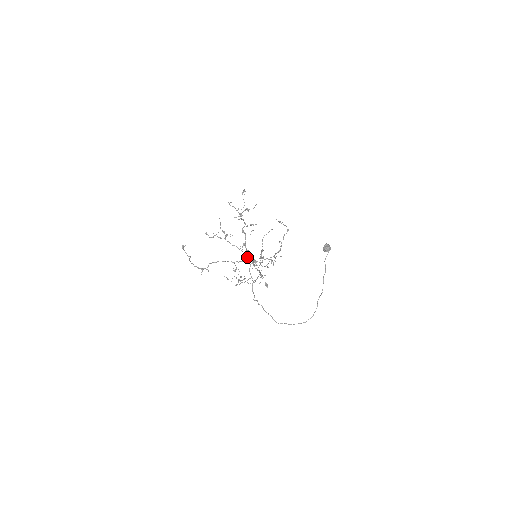
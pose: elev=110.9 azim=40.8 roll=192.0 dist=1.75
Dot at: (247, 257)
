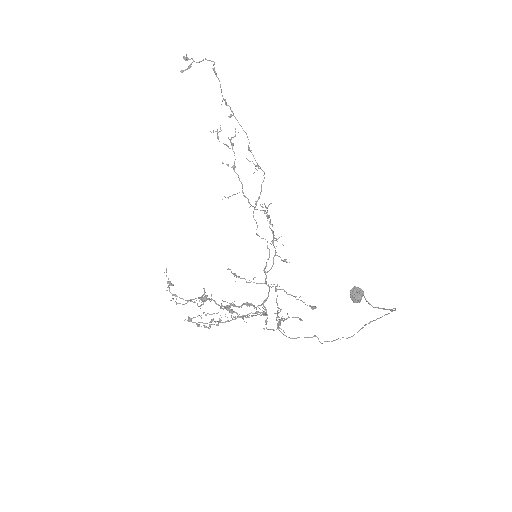
Dot at: occluded
